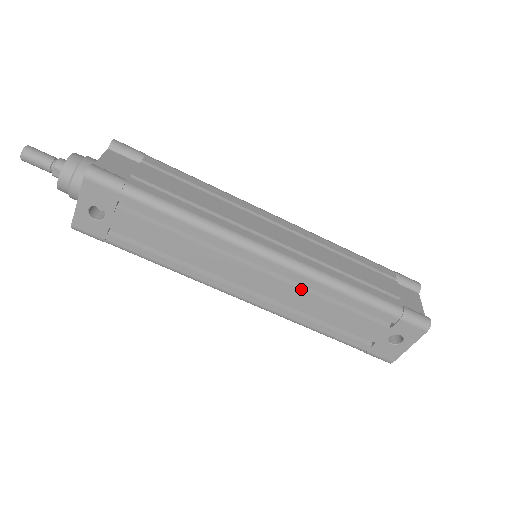
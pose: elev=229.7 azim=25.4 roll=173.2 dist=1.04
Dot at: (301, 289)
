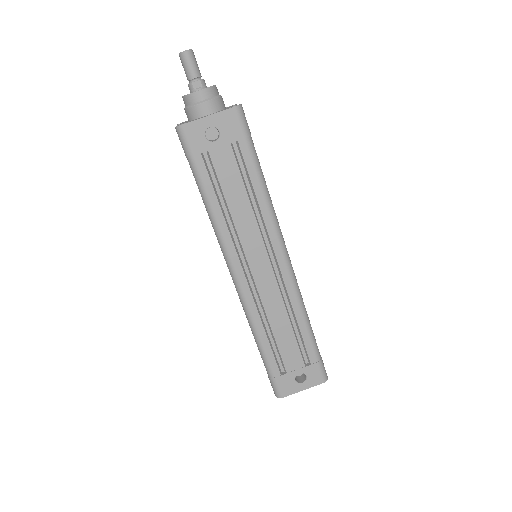
Dot at: (282, 297)
